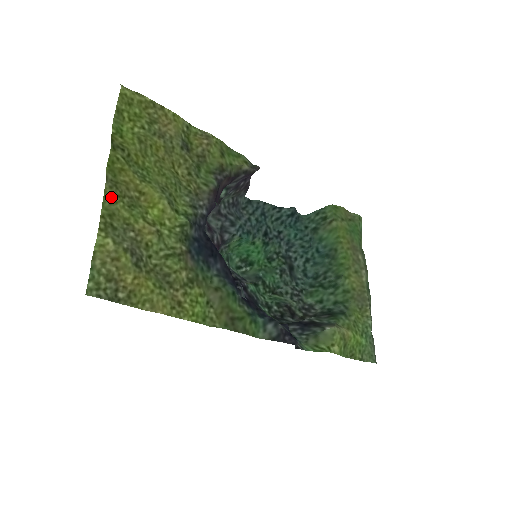
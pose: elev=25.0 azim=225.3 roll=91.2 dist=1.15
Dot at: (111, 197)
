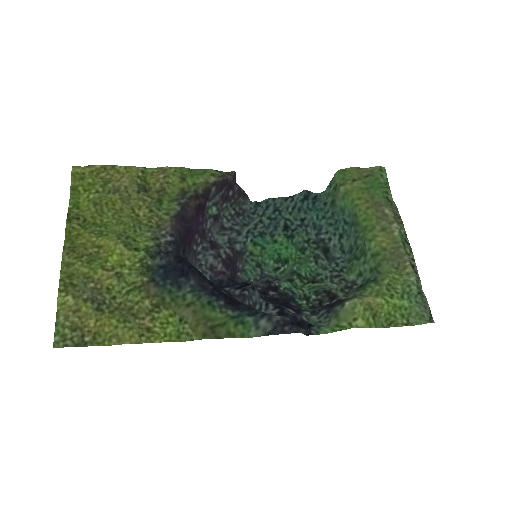
Dot at: (68, 261)
